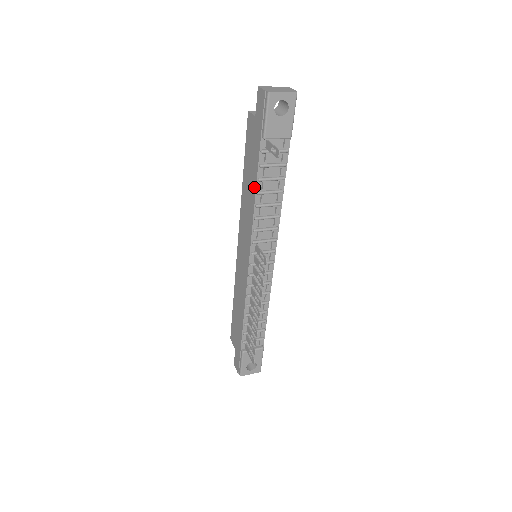
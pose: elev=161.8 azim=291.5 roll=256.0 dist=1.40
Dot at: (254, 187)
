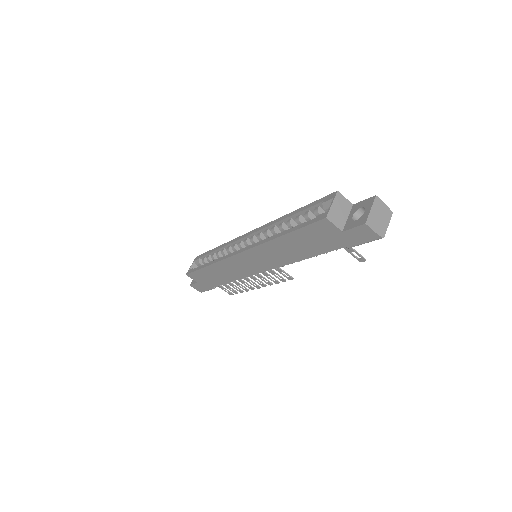
Dot at: (306, 256)
